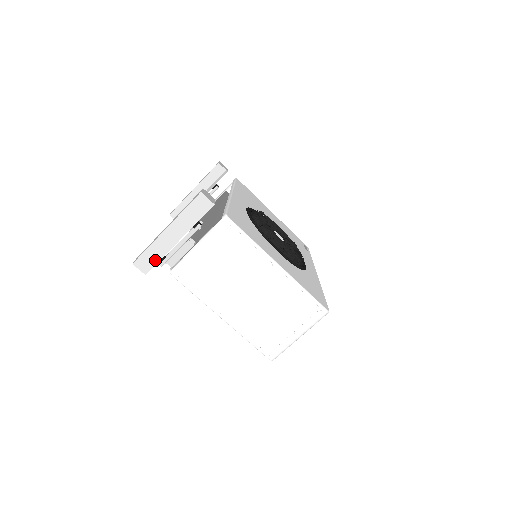
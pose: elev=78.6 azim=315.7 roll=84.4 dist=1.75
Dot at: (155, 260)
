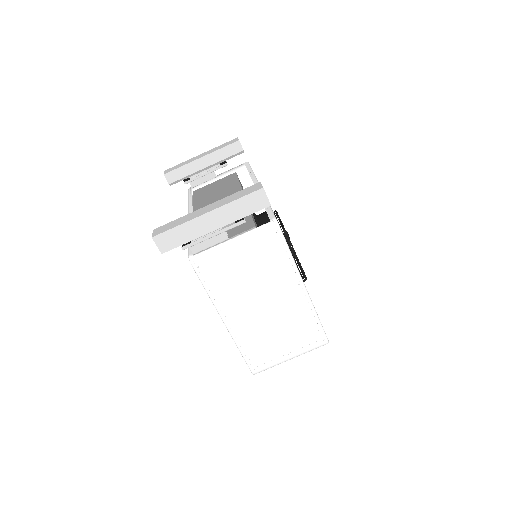
Dot at: (180, 241)
